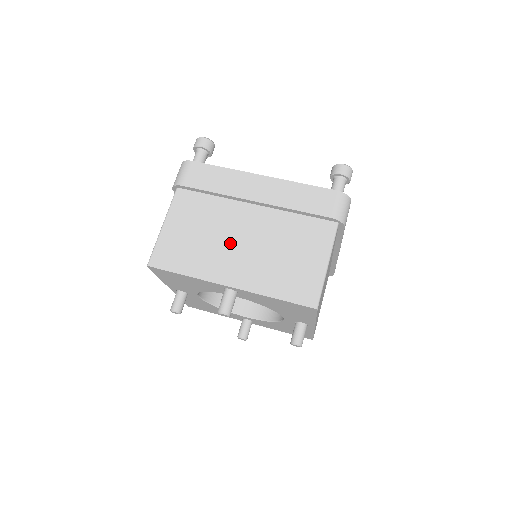
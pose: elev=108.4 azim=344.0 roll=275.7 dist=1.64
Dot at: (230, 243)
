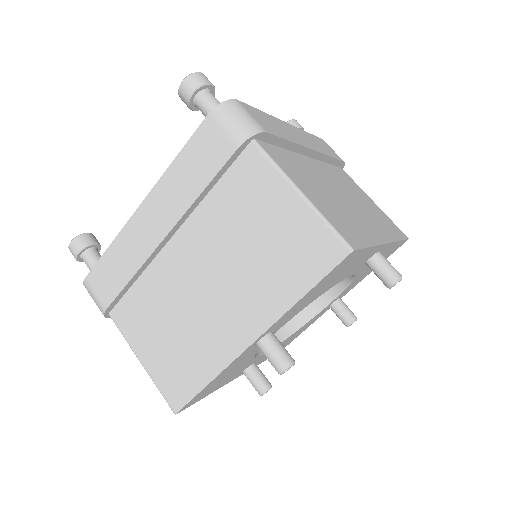
Dot at: (201, 302)
